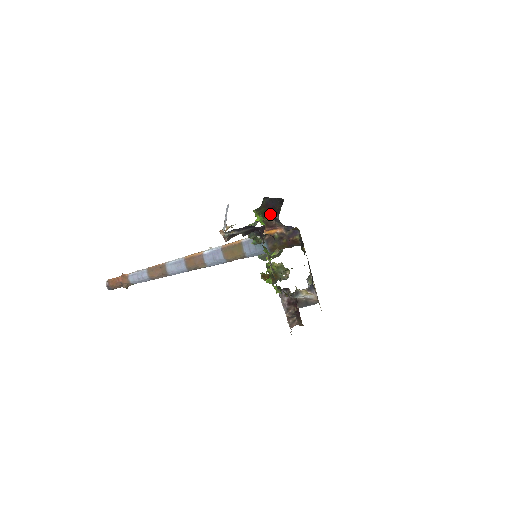
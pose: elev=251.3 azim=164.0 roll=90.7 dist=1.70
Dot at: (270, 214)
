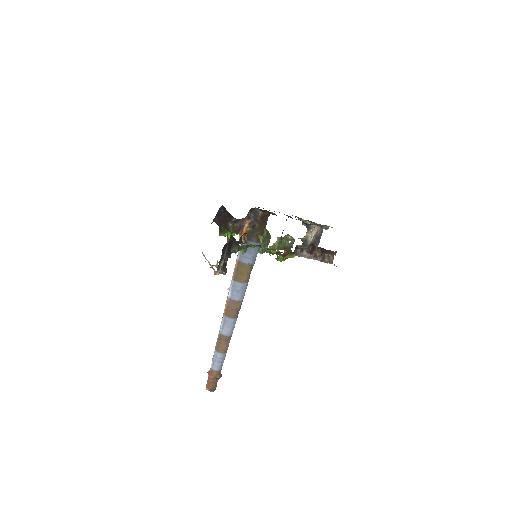
Dot at: (229, 224)
